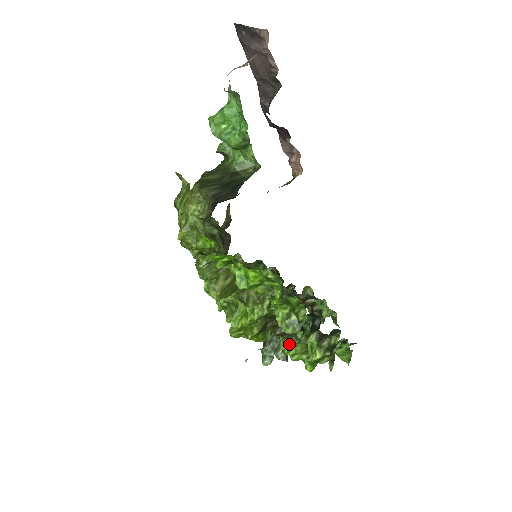
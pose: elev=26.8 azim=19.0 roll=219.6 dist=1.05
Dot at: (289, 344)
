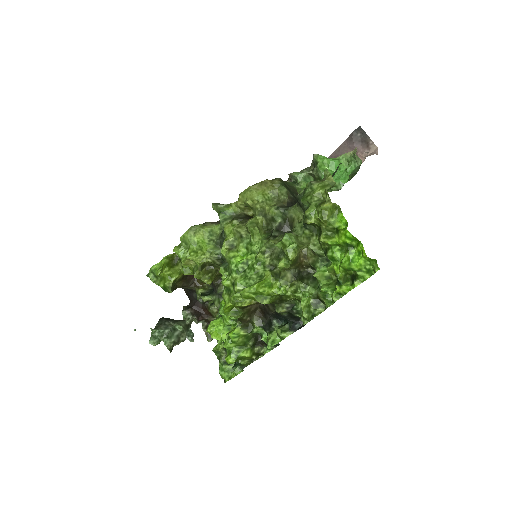
Dot at: (240, 332)
